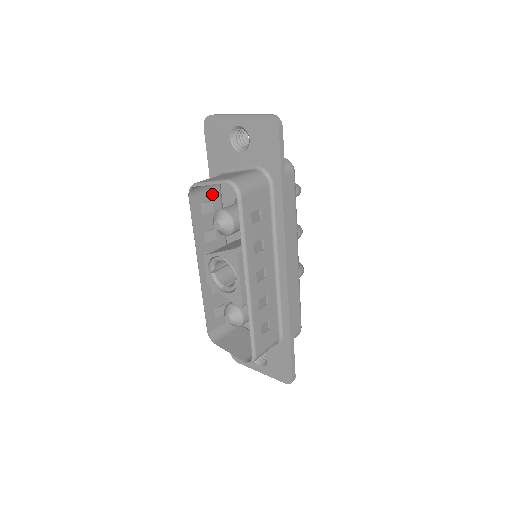
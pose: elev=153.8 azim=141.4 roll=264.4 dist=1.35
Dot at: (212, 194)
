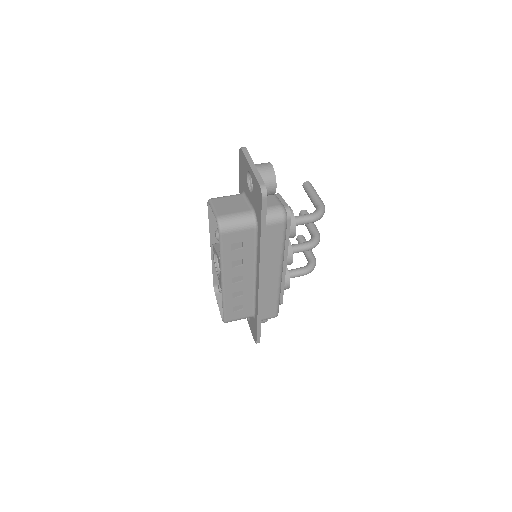
Dot at: occluded
